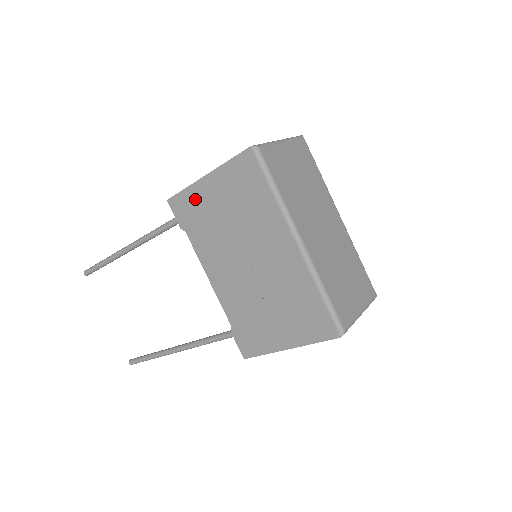
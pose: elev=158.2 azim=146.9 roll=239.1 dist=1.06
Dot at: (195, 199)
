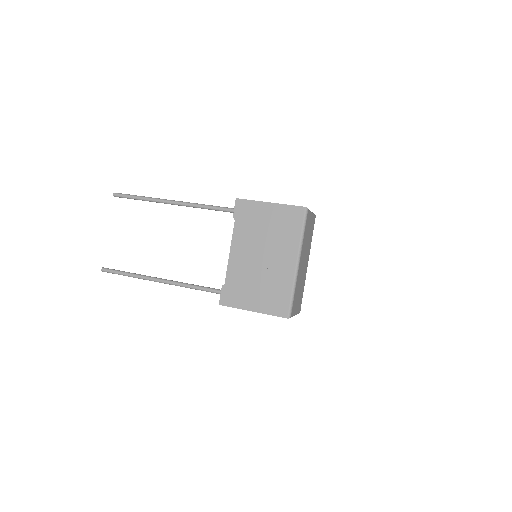
Dot at: (255, 209)
